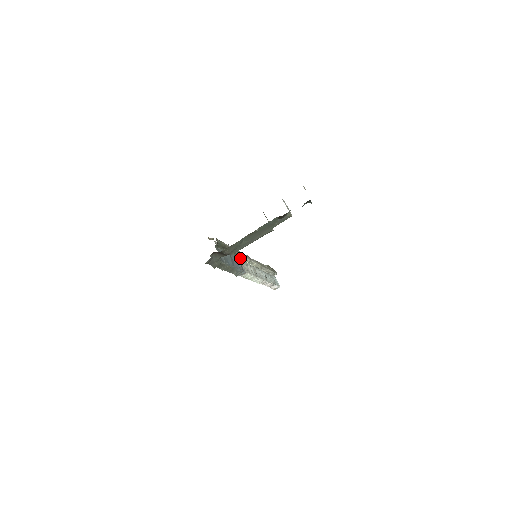
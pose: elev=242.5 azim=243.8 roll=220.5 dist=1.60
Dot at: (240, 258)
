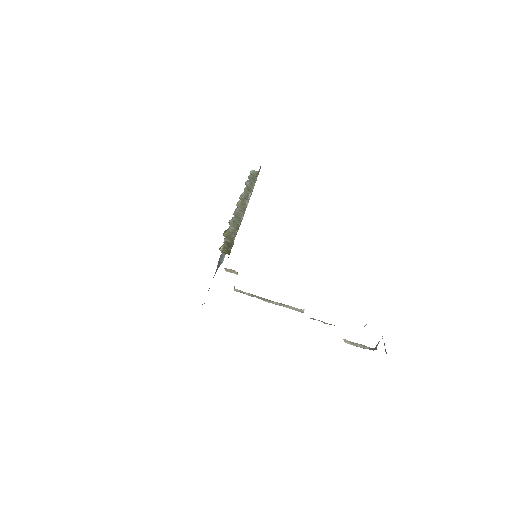
Dot at: occluded
